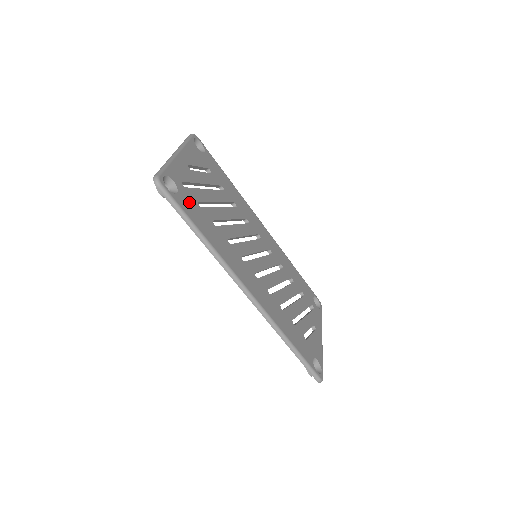
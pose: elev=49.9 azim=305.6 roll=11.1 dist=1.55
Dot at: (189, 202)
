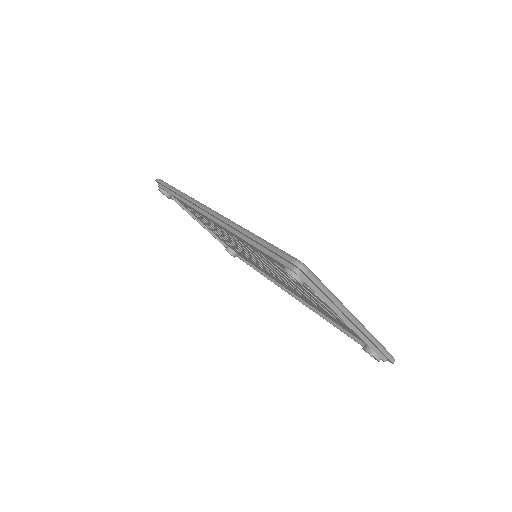
Dot at: occluded
